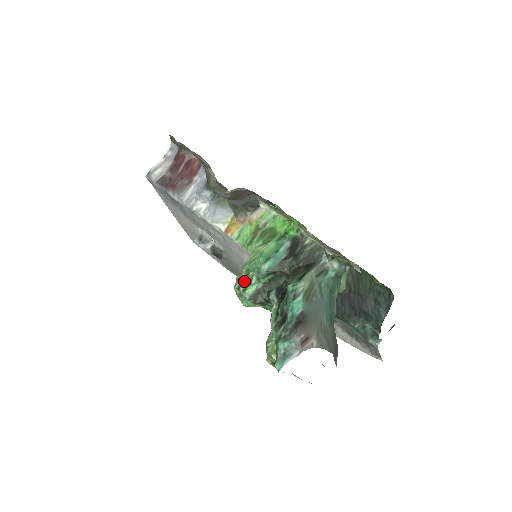
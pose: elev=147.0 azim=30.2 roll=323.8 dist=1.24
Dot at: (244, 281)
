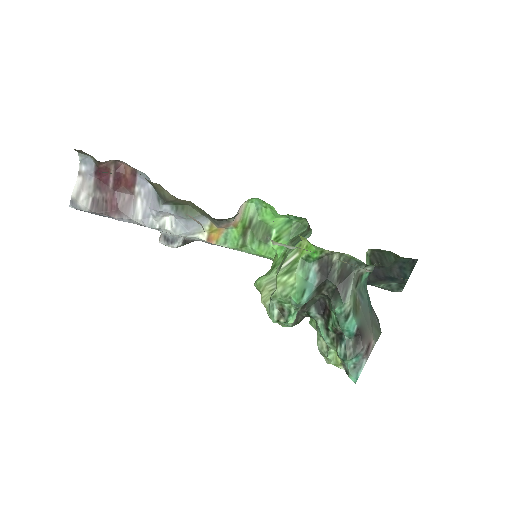
Dot at: (281, 313)
